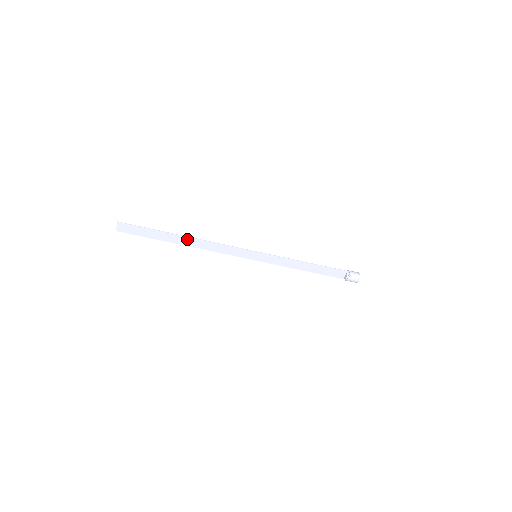
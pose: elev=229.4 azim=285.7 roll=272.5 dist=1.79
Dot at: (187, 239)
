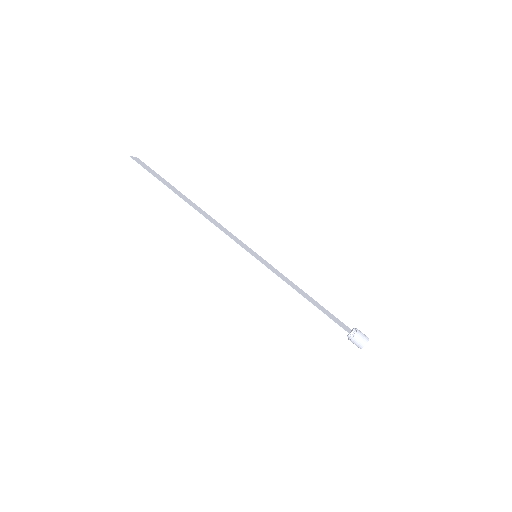
Dot at: (193, 204)
